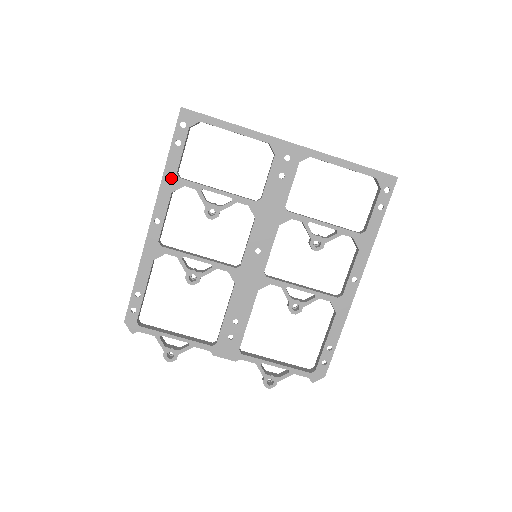
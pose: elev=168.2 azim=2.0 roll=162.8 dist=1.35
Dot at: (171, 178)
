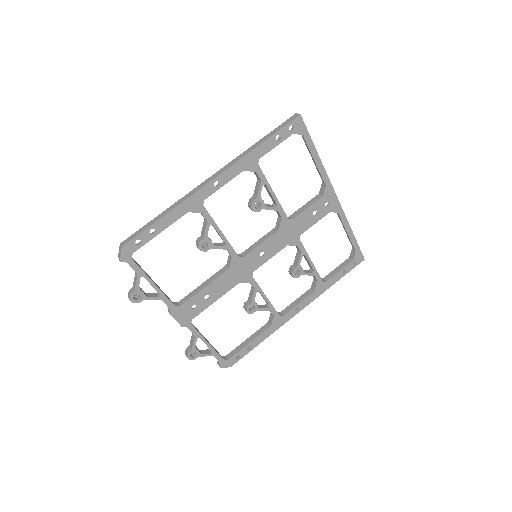
Dot at: (253, 159)
